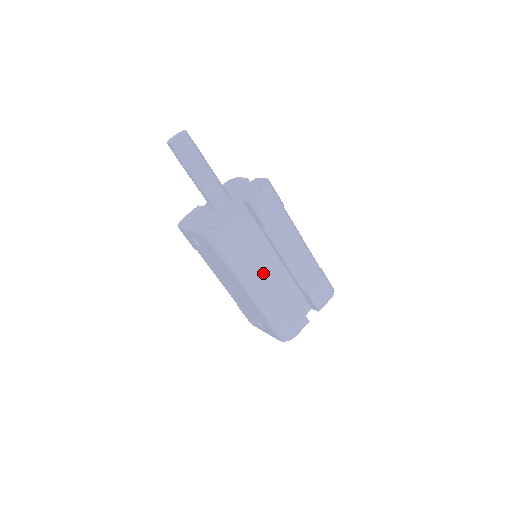
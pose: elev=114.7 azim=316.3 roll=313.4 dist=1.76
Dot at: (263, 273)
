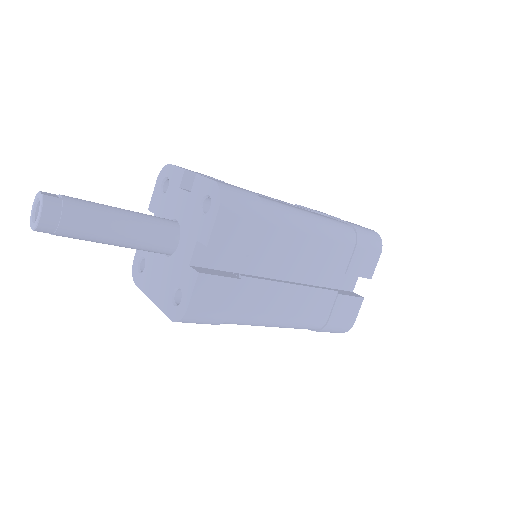
Dot at: (278, 302)
